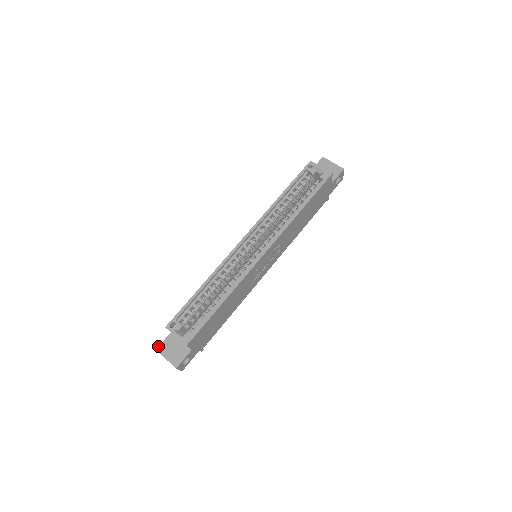
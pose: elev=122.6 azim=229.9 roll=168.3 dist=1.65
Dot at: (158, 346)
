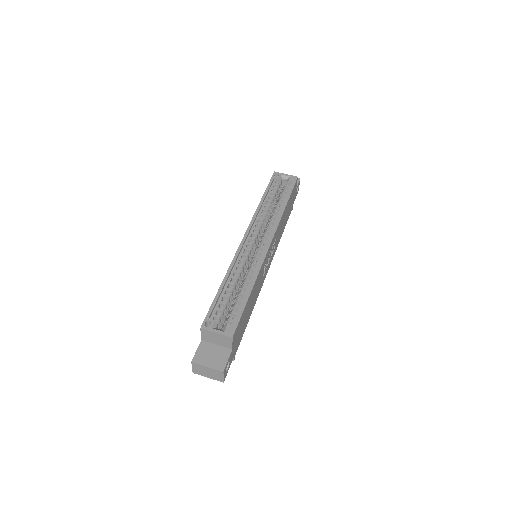
Dot at: occluded
